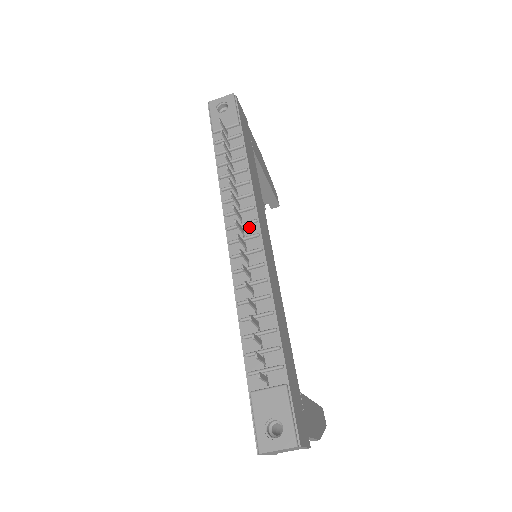
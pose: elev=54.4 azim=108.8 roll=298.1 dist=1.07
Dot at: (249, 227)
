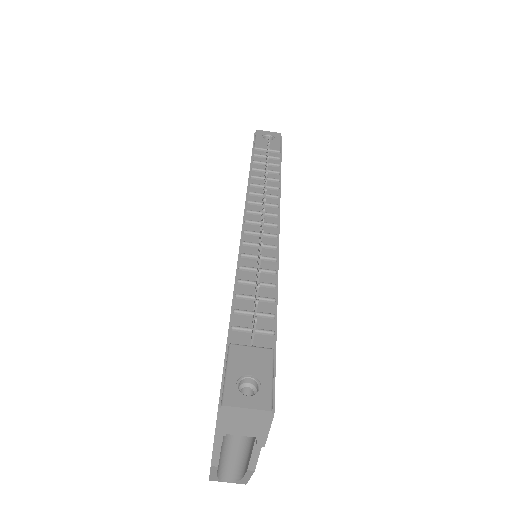
Dot at: (269, 218)
